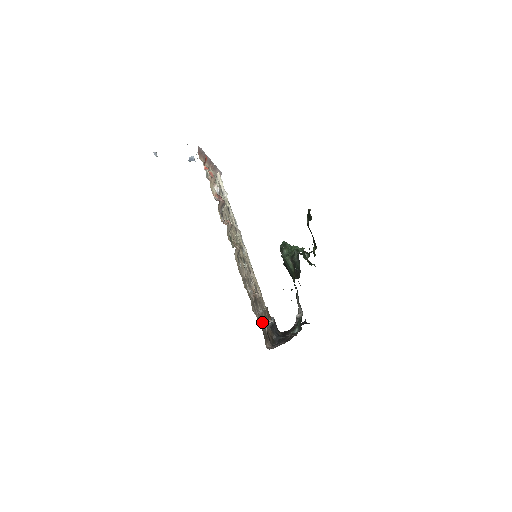
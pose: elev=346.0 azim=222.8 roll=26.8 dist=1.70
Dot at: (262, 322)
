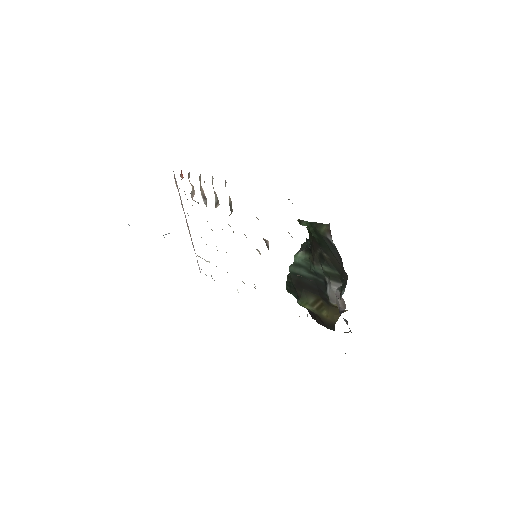
Dot at: occluded
